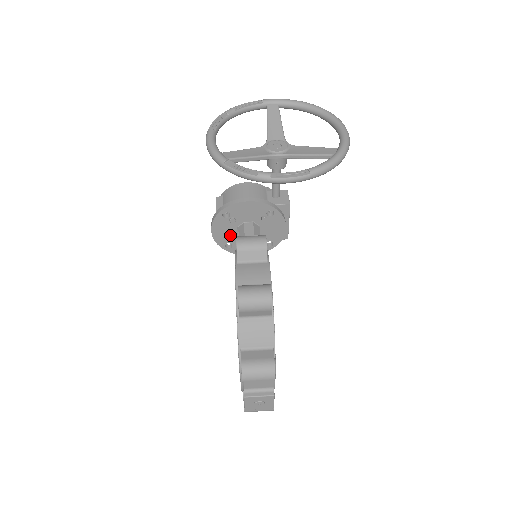
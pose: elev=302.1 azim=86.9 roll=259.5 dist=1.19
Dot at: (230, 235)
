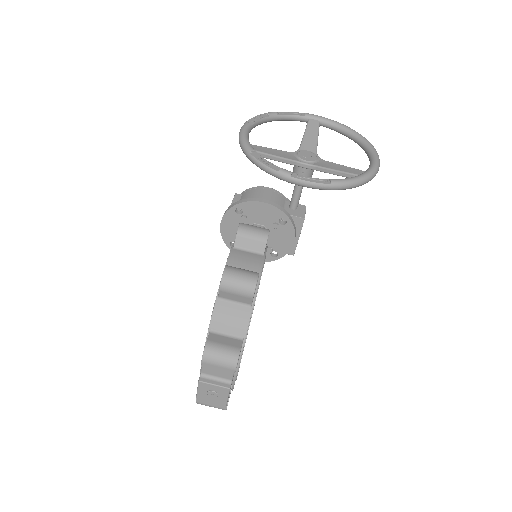
Dot at: occluded
